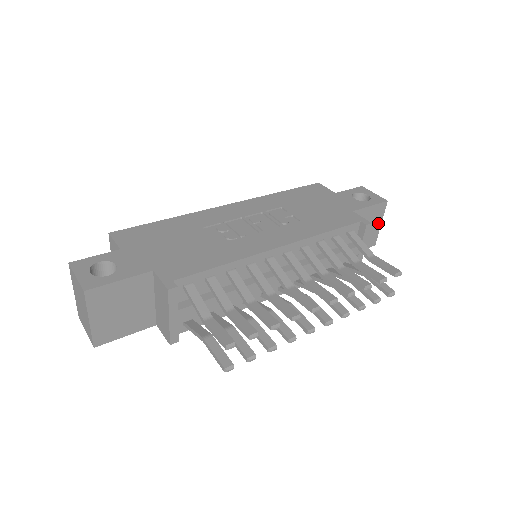
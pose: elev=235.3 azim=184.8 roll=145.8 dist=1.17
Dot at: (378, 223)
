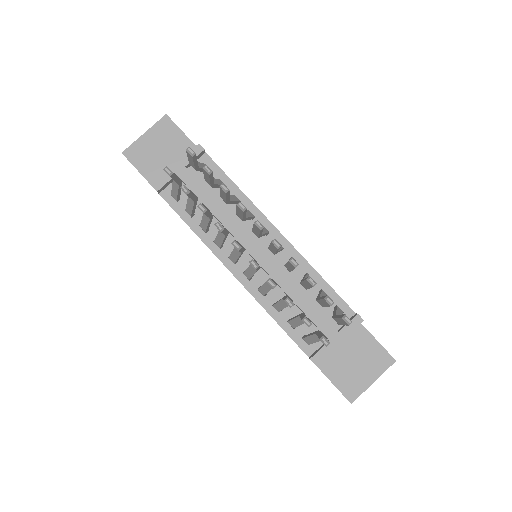
Dot at: (371, 376)
